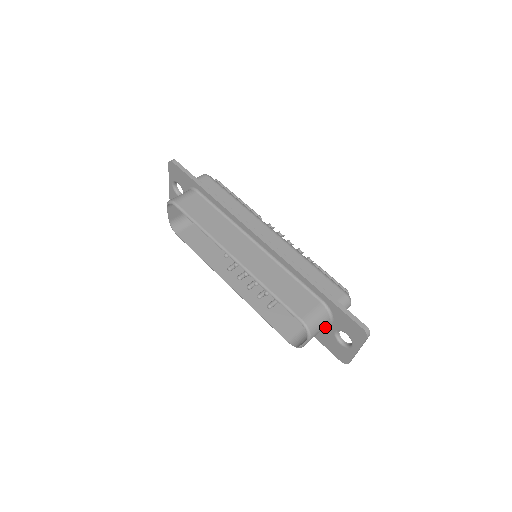
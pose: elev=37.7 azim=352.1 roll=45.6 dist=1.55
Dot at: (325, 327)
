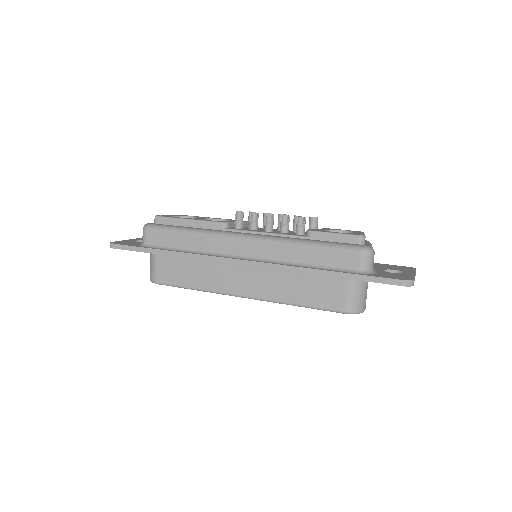
Dot at: occluded
